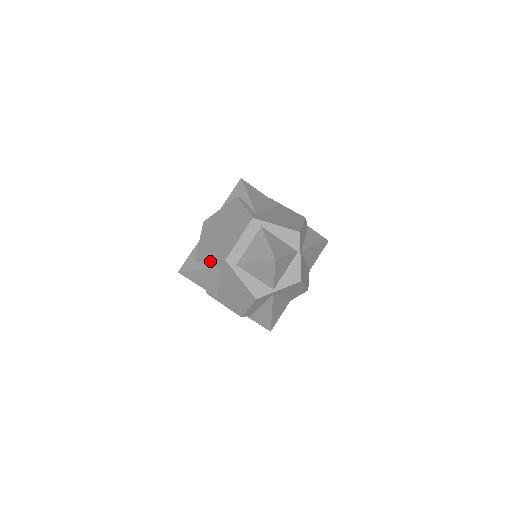
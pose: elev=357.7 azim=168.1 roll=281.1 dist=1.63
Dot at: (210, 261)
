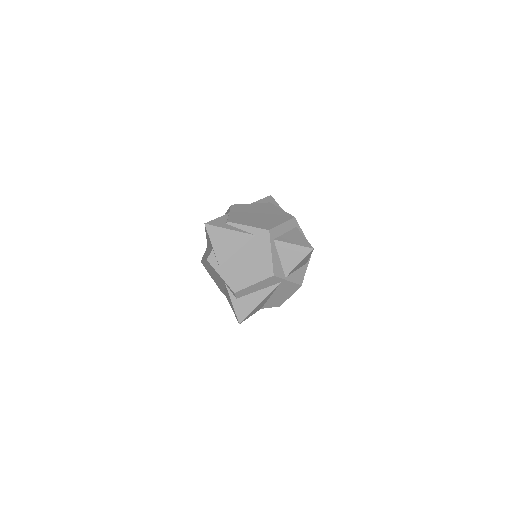
Dot at: (247, 227)
